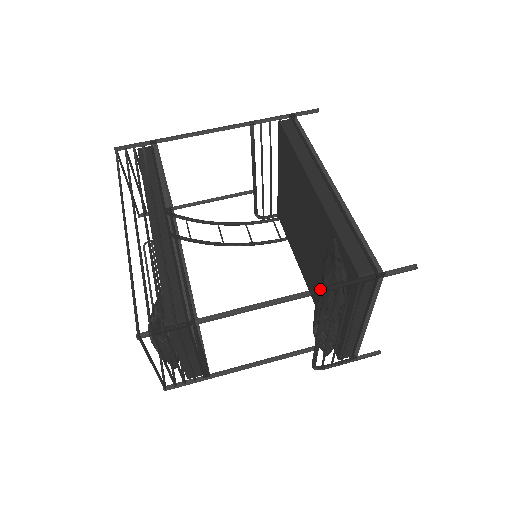
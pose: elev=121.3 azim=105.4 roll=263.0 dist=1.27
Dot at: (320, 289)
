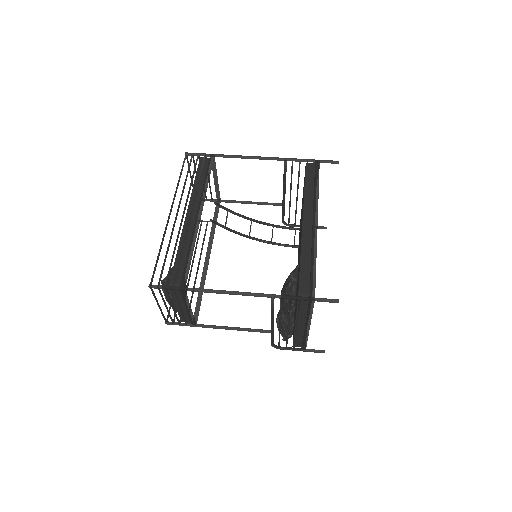
Dot at: (269, 295)
